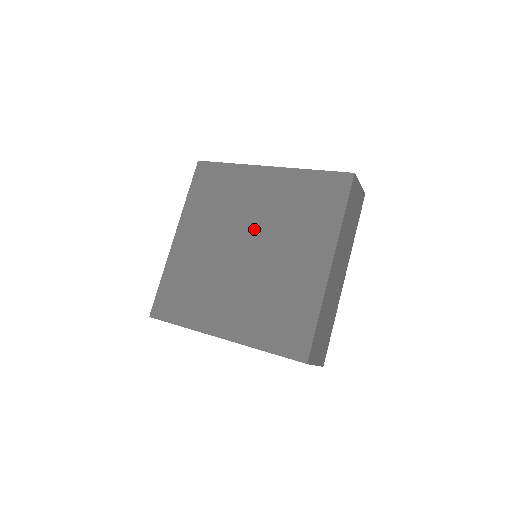
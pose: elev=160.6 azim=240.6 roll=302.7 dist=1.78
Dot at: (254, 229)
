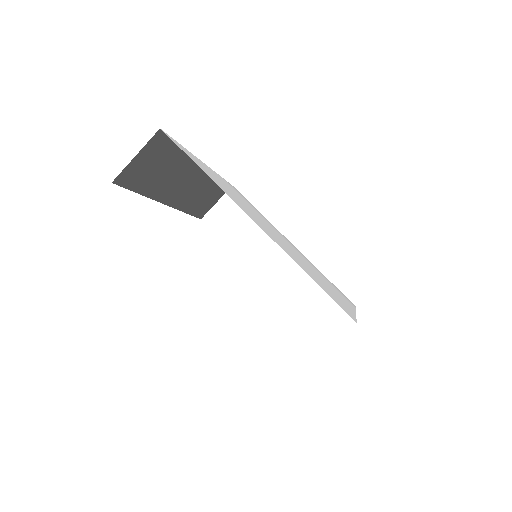
Dot at: occluded
